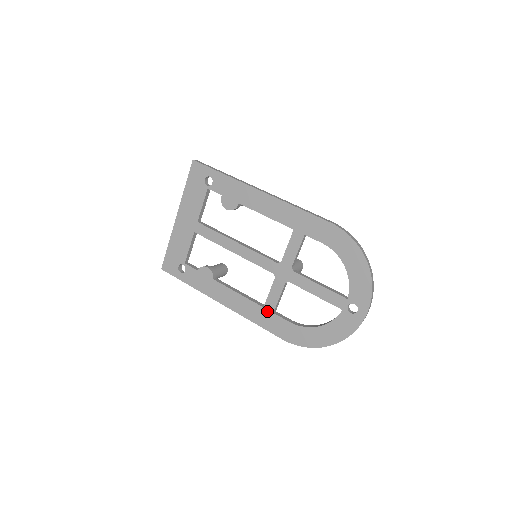
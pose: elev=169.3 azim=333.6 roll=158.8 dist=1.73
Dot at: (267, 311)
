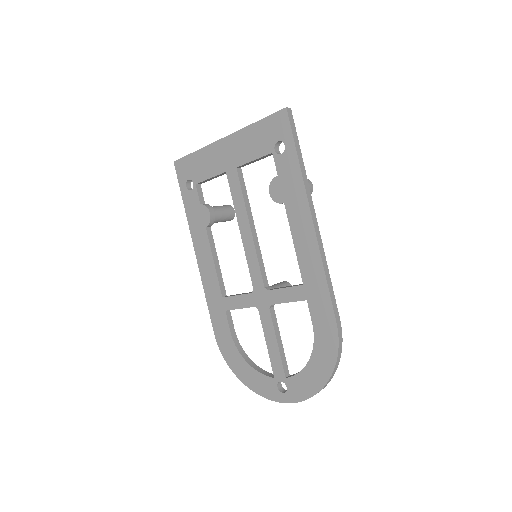
Dot at: (222, 303)
